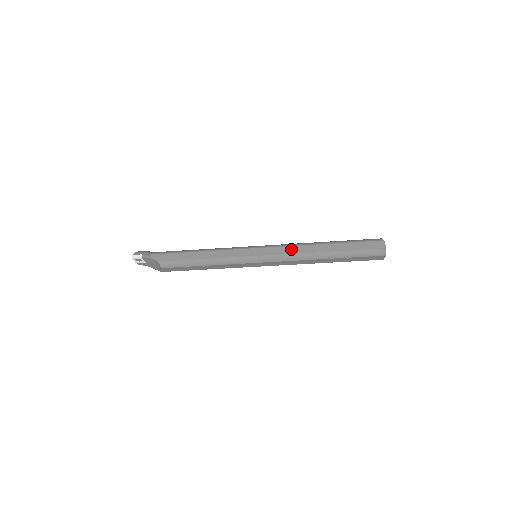
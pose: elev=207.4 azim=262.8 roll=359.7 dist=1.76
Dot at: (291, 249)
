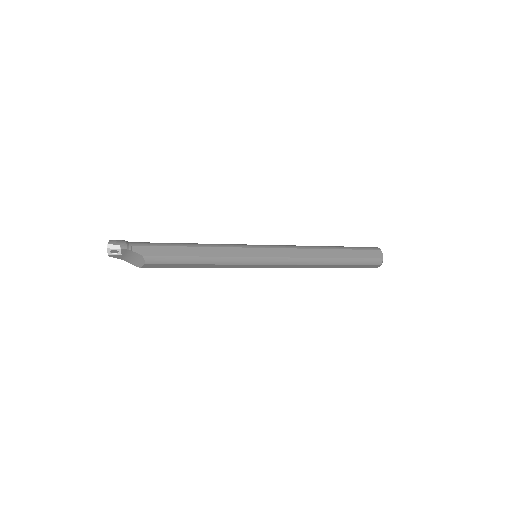
Dot at: (297, 252)
